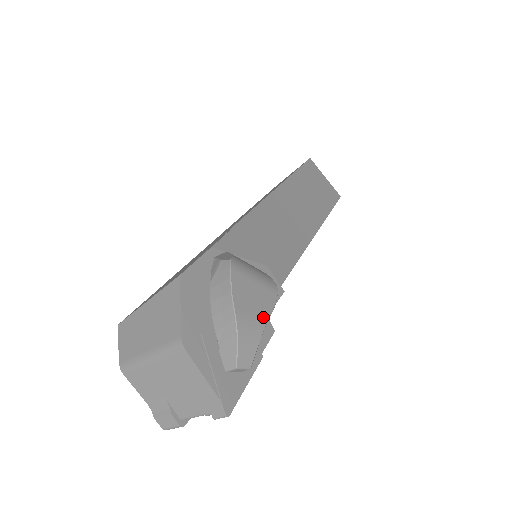
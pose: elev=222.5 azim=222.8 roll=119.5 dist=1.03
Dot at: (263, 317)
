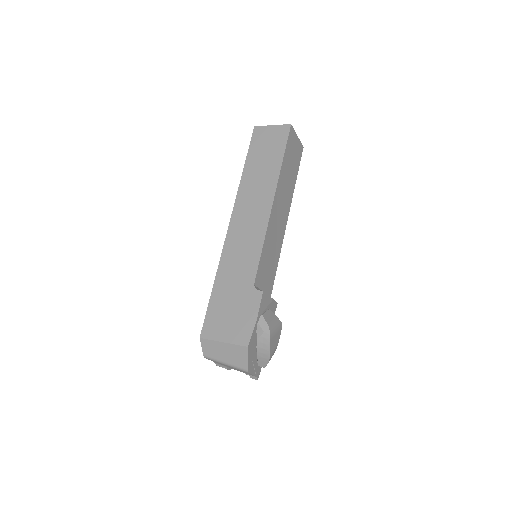
Dot at: occluded
